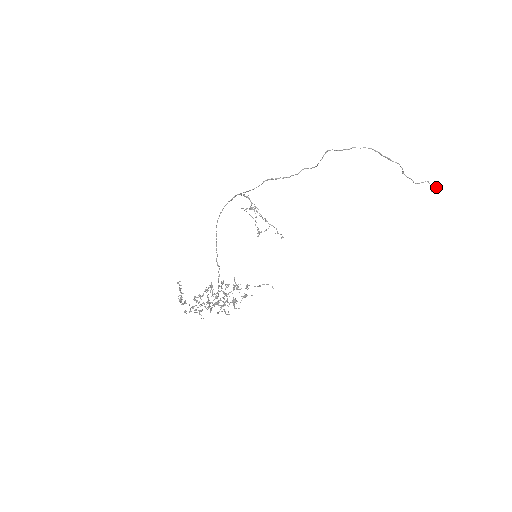
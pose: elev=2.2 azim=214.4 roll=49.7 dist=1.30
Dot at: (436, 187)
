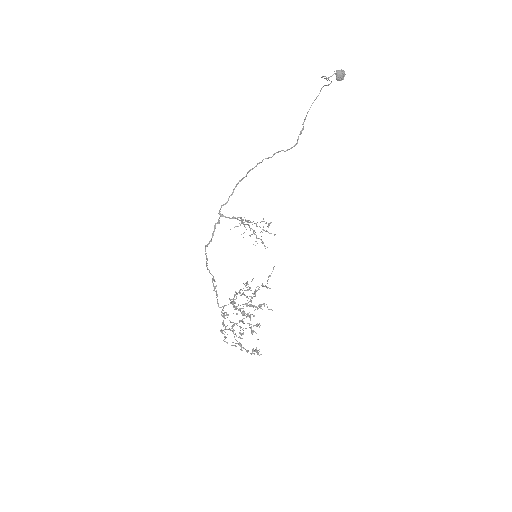
Dot at: (343, 77)
